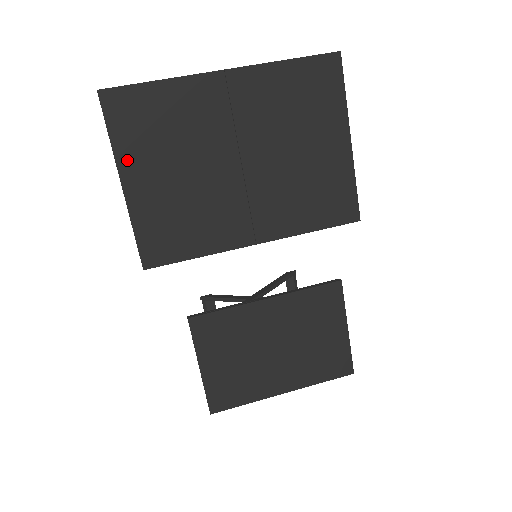
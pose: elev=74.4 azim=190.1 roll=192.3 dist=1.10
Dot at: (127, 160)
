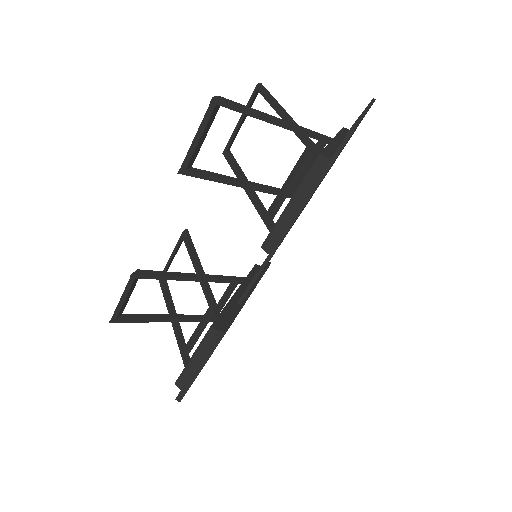
Dot at: occluded
